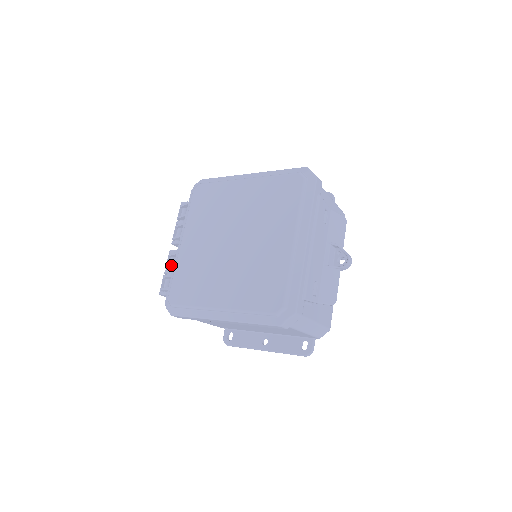
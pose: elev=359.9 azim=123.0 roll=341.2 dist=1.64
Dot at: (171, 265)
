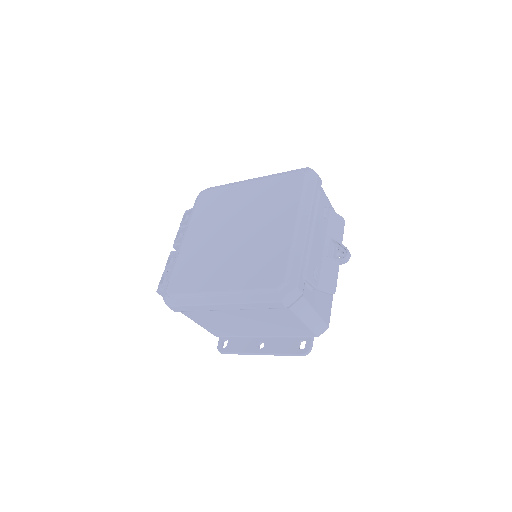
Dot at: occluded
